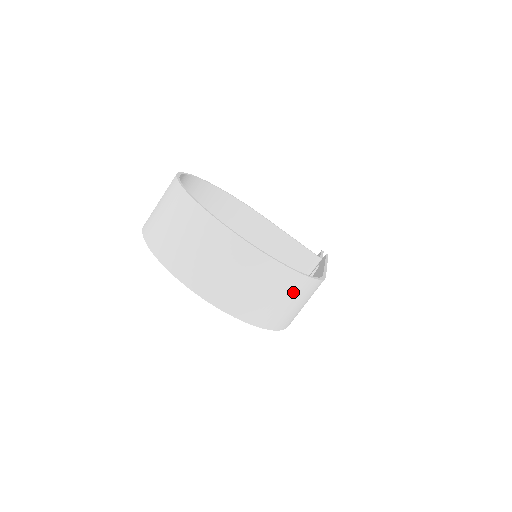
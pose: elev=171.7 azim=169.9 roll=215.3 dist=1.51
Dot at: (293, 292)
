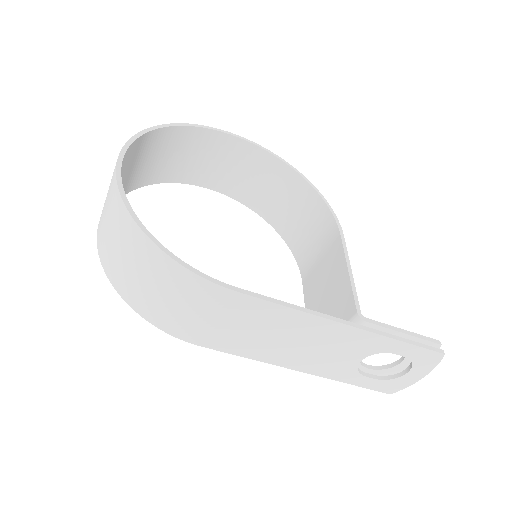
Dot at: (143, 260)
